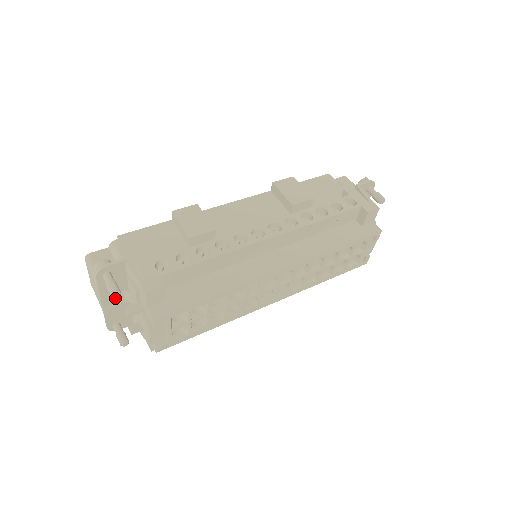
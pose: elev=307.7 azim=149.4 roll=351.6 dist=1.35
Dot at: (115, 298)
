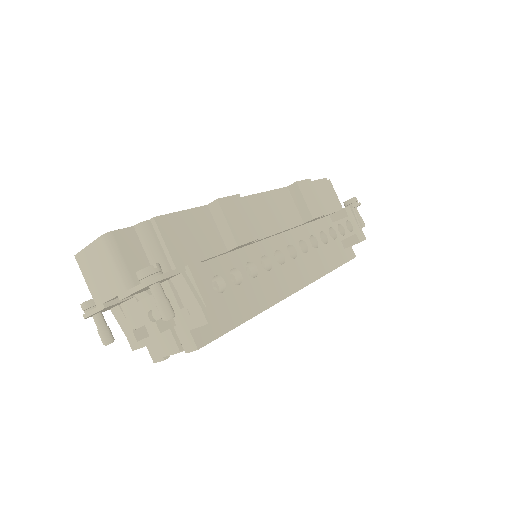
Dot at: occluded
